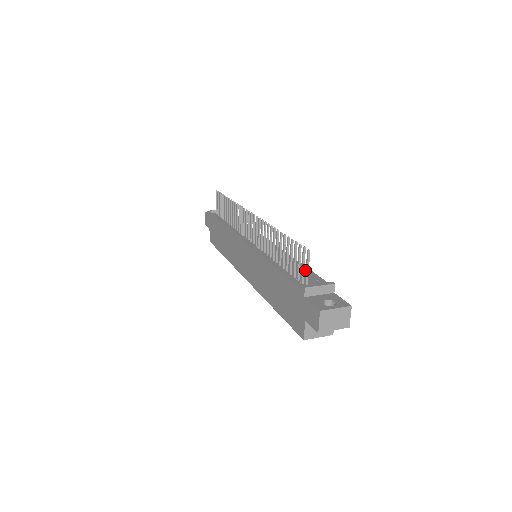
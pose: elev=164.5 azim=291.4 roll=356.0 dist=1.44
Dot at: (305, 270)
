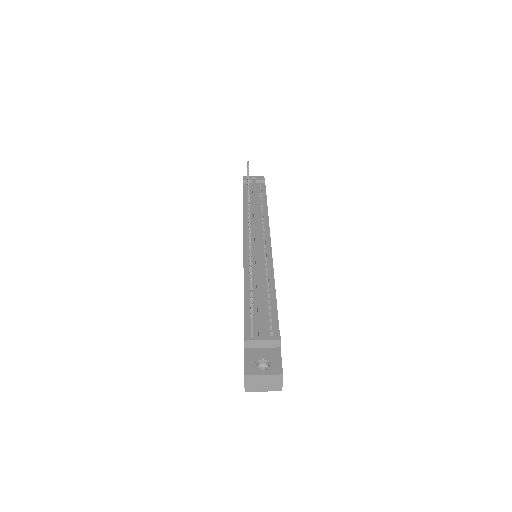
Dot at: (271, 305)
